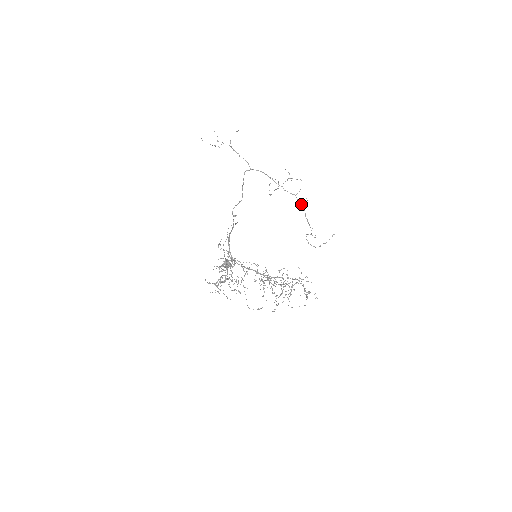
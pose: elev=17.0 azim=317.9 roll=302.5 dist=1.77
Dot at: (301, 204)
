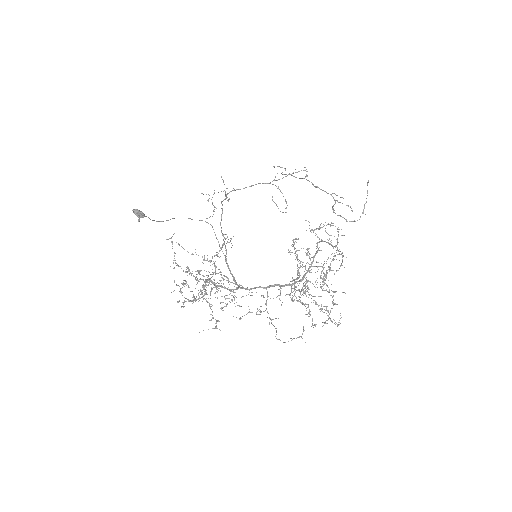
Dot at: (302, 178)
